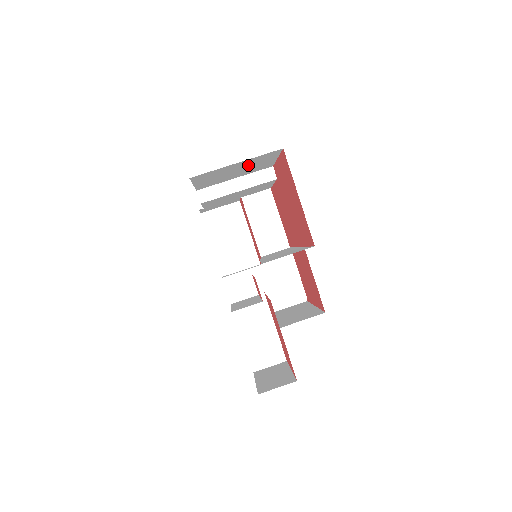
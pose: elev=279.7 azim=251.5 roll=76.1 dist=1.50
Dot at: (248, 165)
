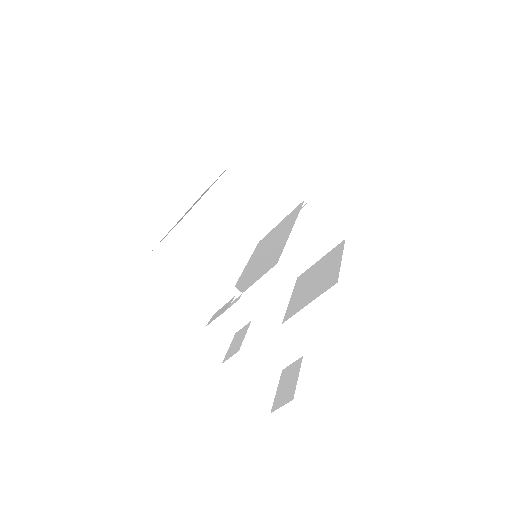
Dot at: occluded
